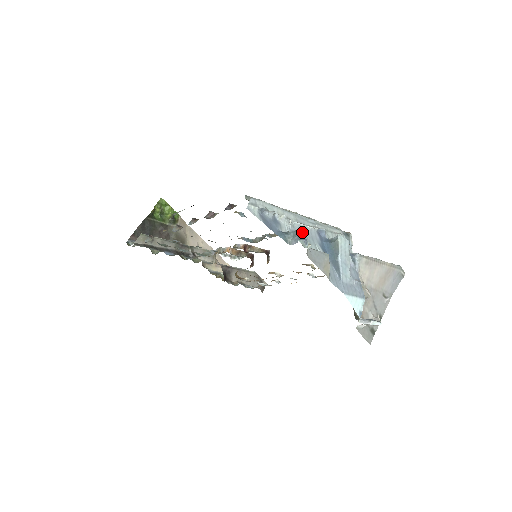
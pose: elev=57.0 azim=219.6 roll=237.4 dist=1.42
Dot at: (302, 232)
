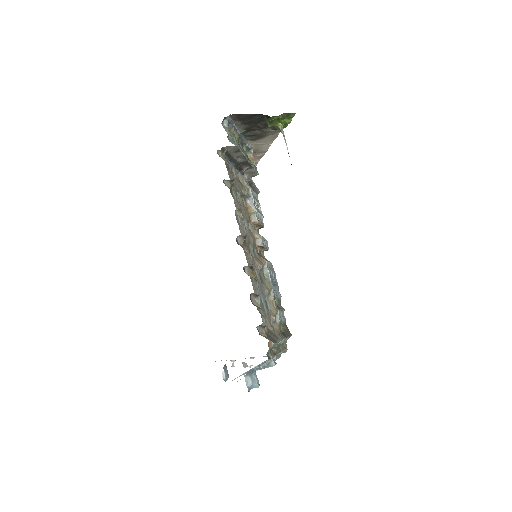
Dot at: (255, 386)
